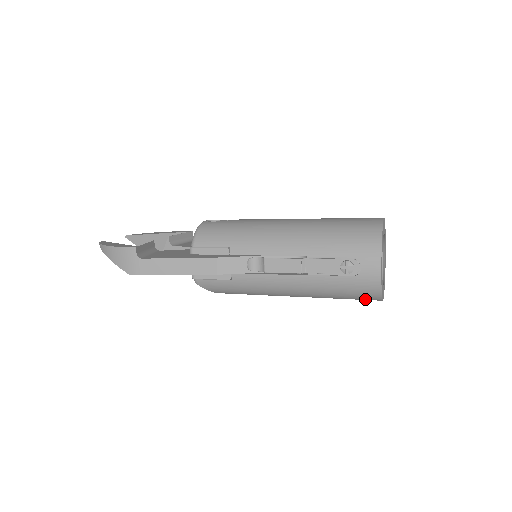
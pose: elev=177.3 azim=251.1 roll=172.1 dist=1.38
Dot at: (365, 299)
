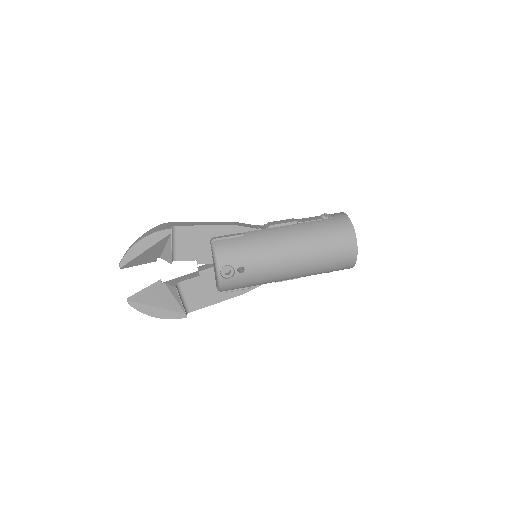
Dot at: occluded
